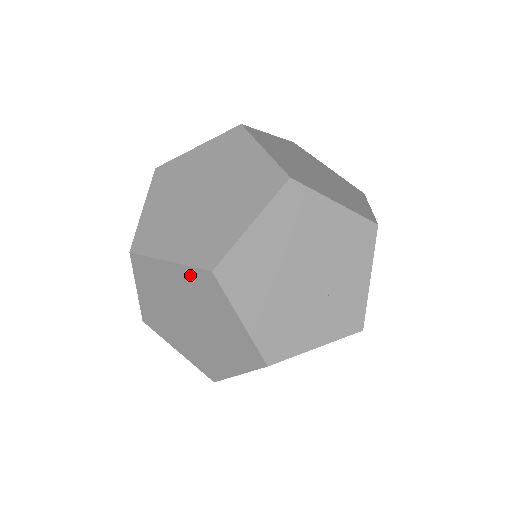
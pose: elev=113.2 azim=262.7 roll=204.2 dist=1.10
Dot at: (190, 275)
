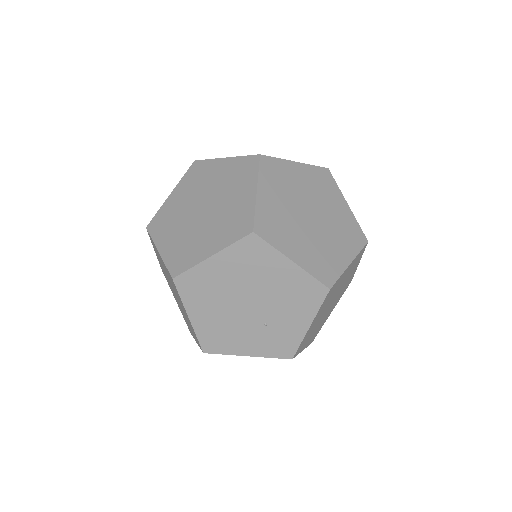
Dot at: (167, 270)
